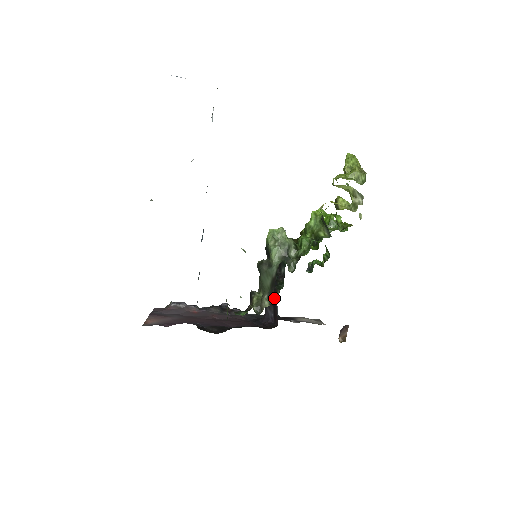
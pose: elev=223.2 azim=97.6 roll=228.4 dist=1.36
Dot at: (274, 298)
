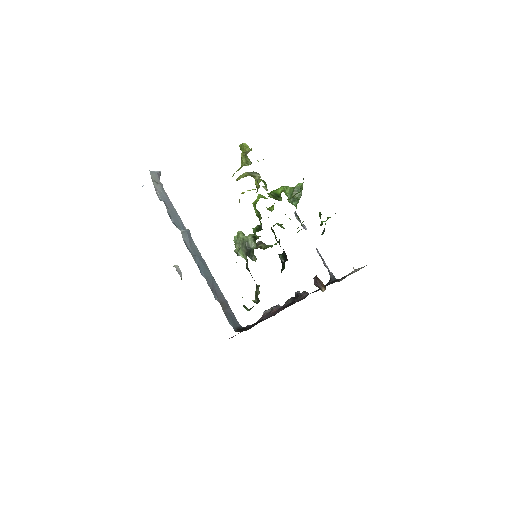
Dot at: occluded
